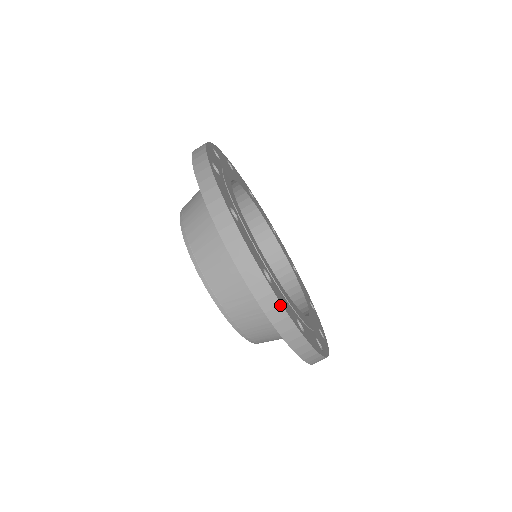
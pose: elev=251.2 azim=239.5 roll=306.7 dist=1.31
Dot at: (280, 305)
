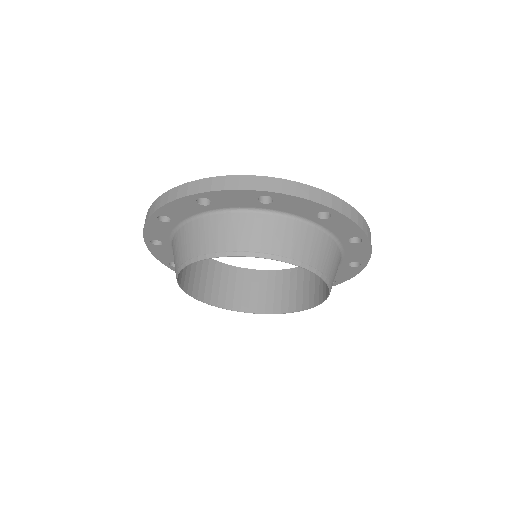
Dot at: (350, 206)
